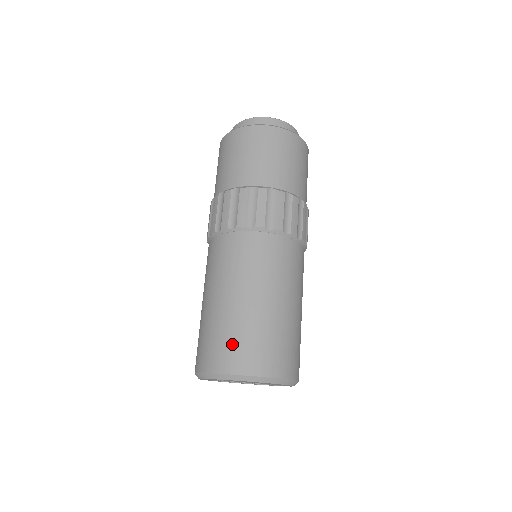
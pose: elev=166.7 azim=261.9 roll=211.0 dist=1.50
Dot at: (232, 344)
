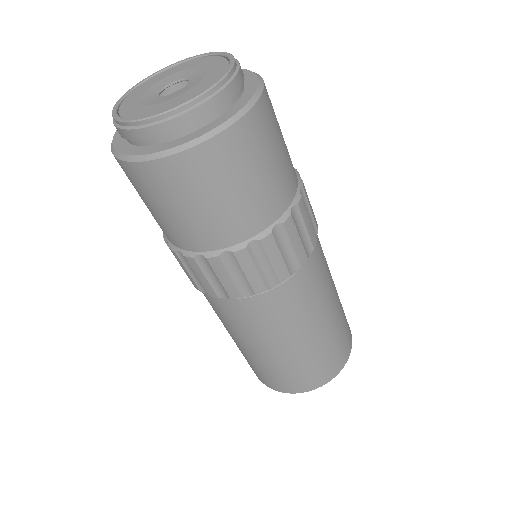
Dot at: (252, 368)
